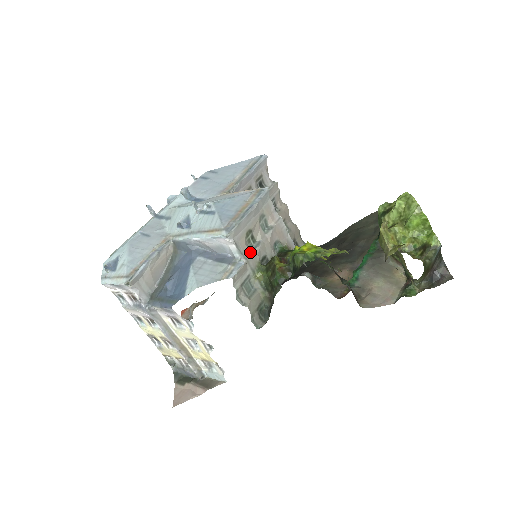
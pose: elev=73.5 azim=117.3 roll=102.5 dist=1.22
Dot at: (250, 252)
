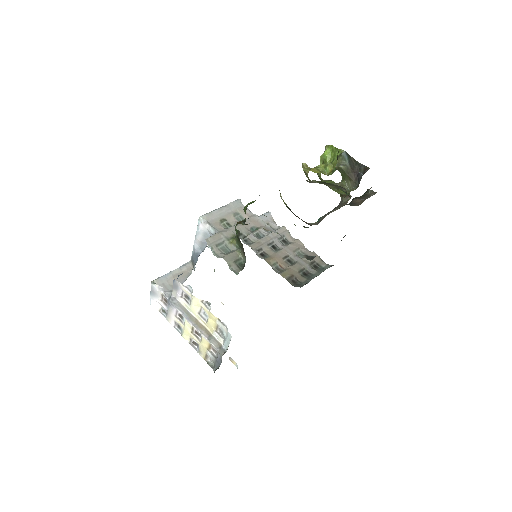
Dot at: (225, 230)
